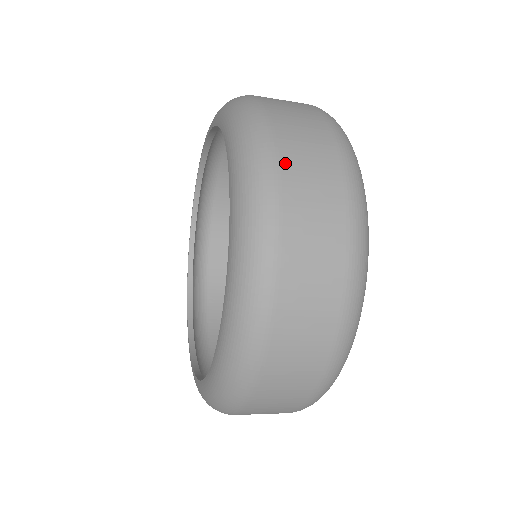
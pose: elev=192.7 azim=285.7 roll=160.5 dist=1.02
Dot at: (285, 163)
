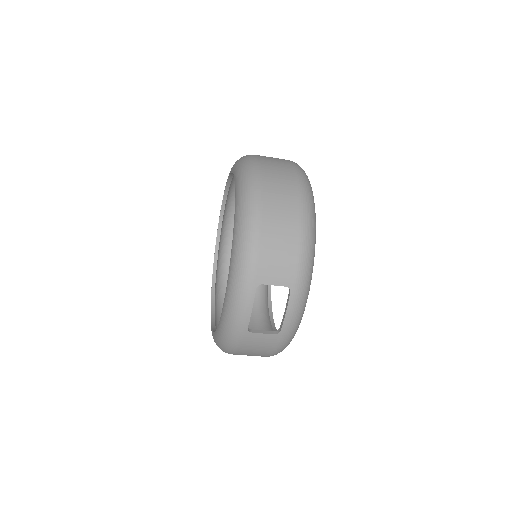
Dot at: occluded
